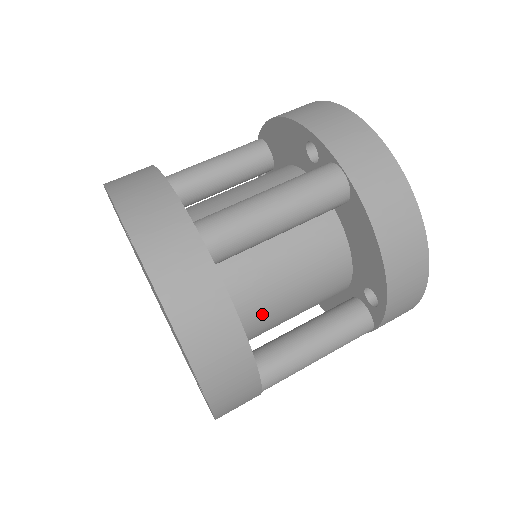
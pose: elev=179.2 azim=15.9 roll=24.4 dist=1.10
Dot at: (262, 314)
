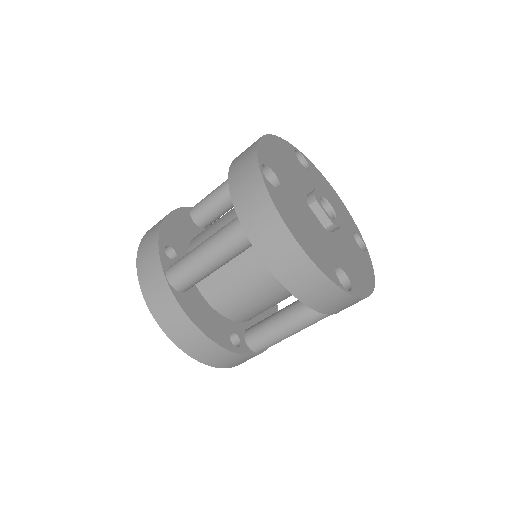
Dot at: (242, 308)
